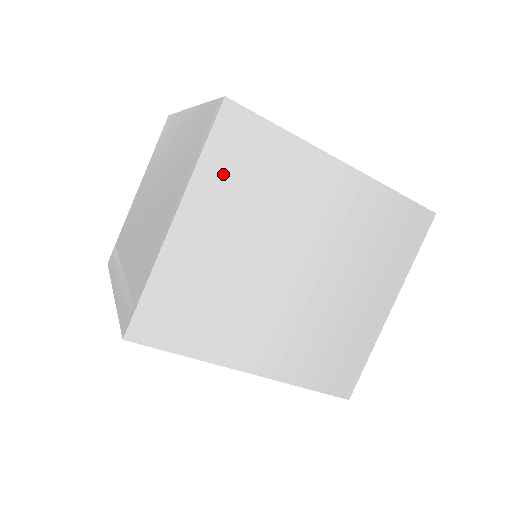
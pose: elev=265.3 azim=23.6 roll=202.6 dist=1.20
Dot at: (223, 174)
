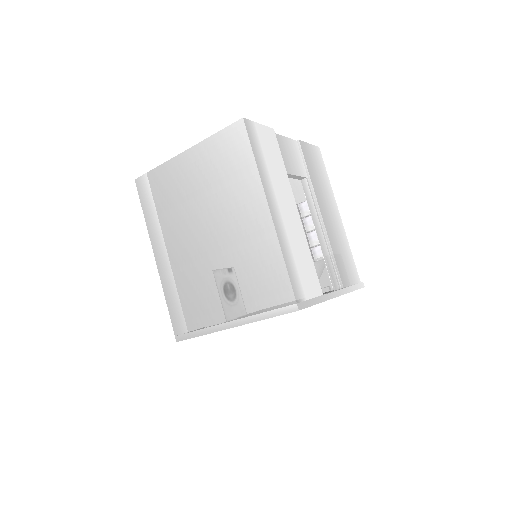
Dot at: occluded
